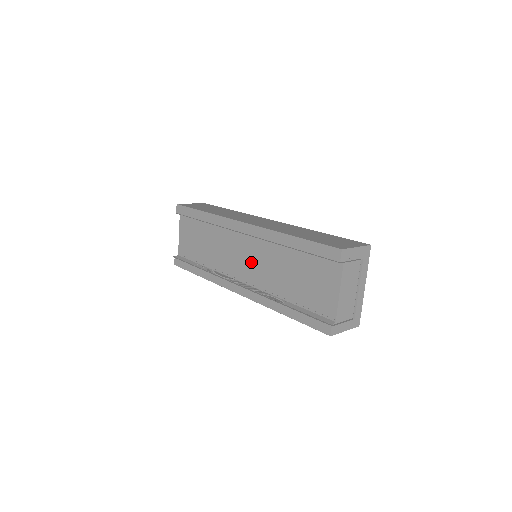
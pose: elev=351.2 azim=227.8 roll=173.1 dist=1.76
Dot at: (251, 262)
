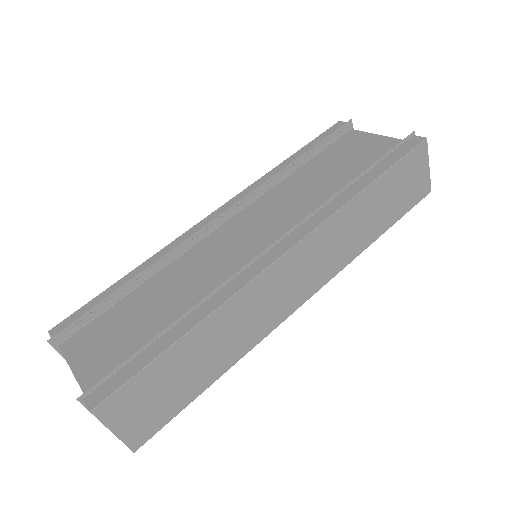
Dot at: (263, 226)
